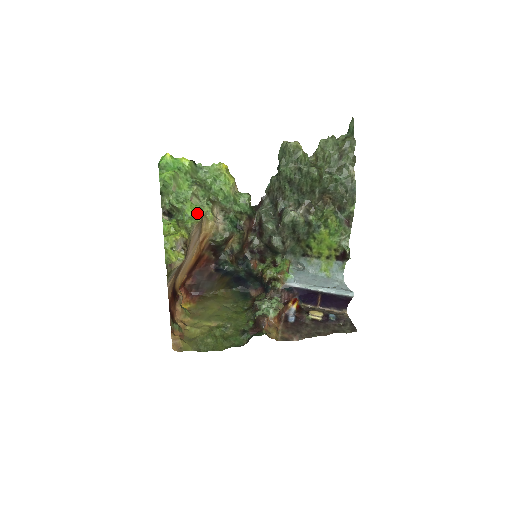
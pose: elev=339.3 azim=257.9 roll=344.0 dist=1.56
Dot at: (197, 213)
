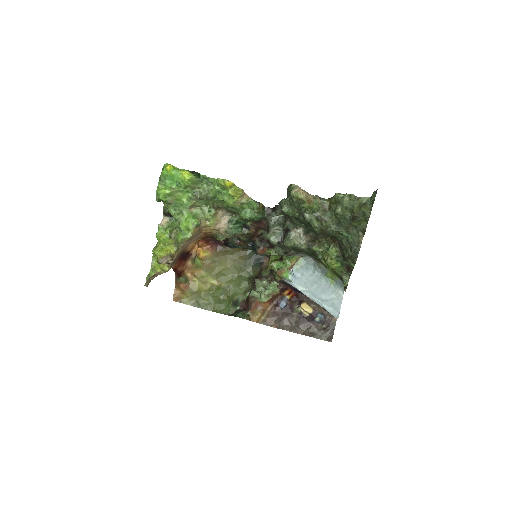
Dot at: (190, 228)
